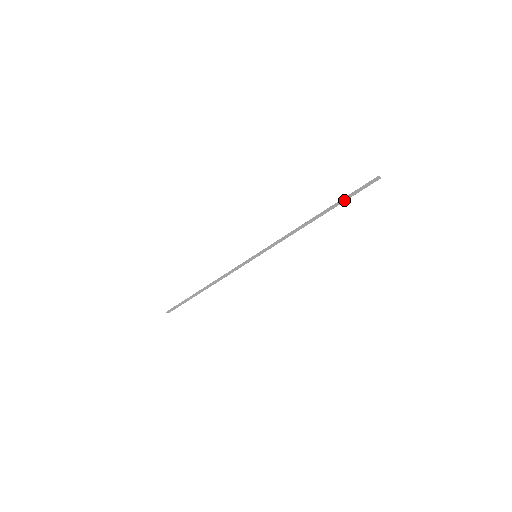
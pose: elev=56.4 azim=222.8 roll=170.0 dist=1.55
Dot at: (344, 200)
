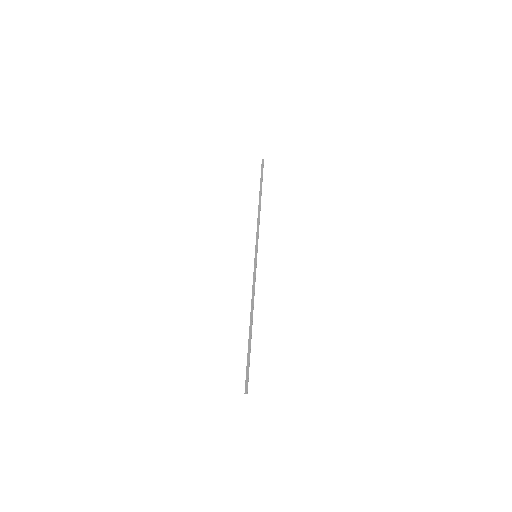
Dot at: (249, 354)
